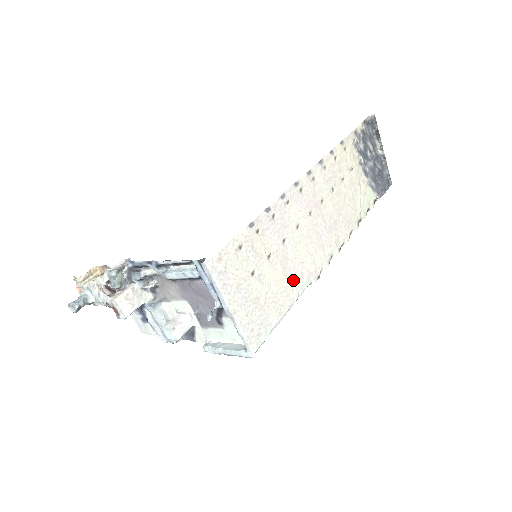
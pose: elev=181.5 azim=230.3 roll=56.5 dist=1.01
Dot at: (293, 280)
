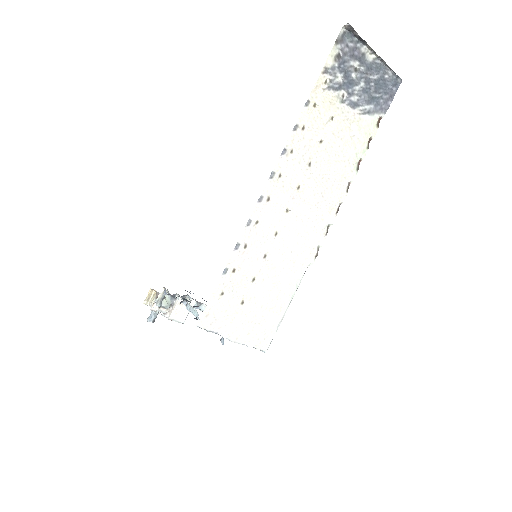
Dot at: (287, 279)
